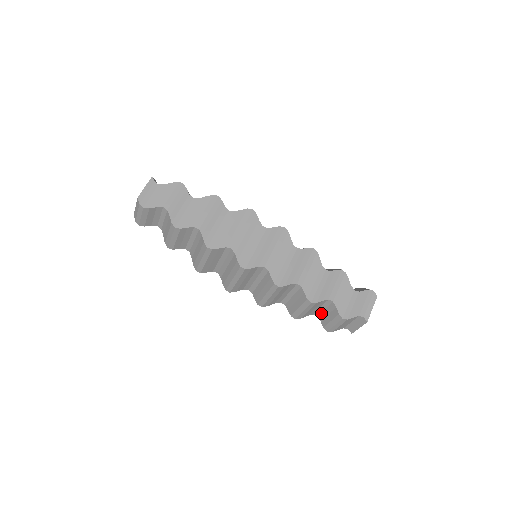
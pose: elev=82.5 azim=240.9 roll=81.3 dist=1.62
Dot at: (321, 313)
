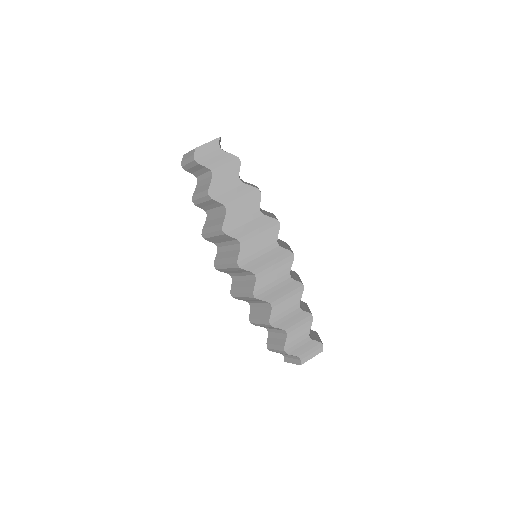
Dot at: (273, 332)
